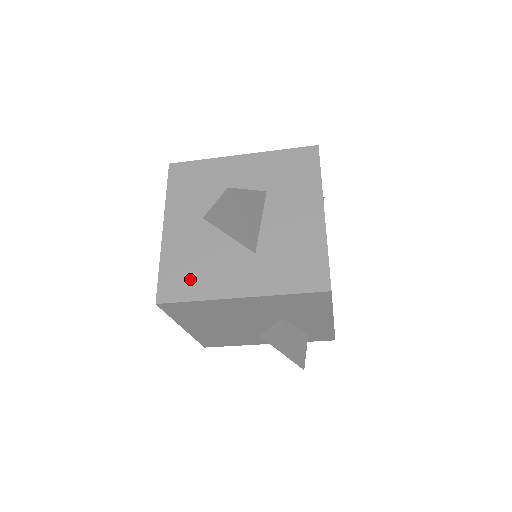
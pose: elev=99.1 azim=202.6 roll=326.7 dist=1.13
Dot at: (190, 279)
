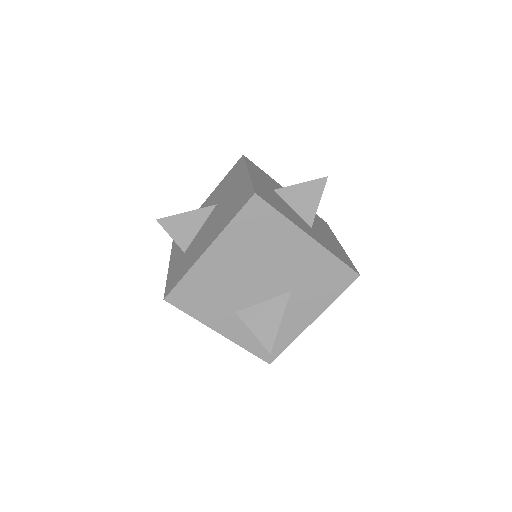
Dot at: (275, 203)
